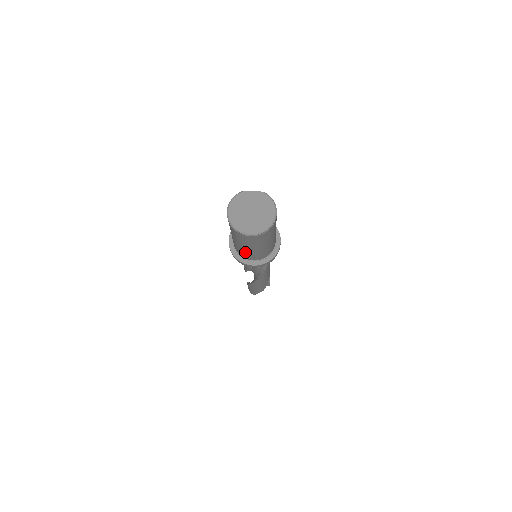
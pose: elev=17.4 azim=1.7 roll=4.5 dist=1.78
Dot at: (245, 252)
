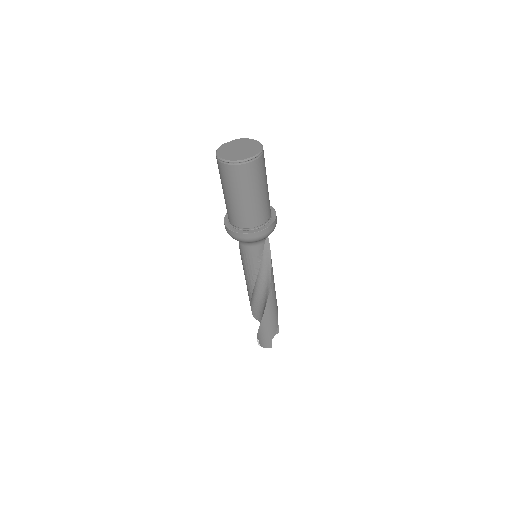
Dot at: (250, 211)
